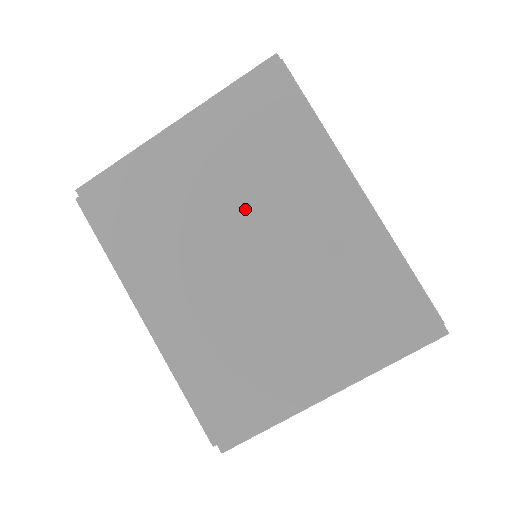
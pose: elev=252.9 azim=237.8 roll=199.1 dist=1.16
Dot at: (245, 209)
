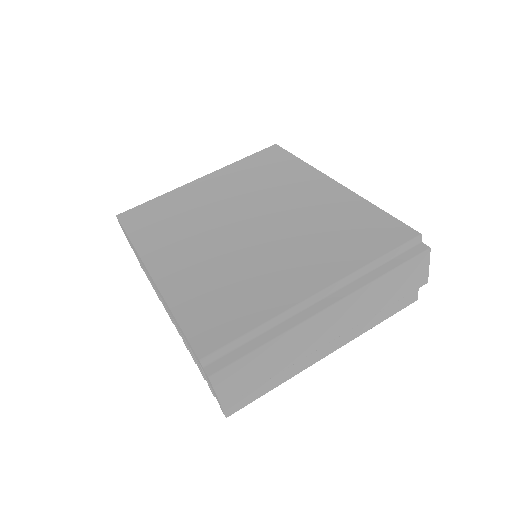
Dot at: (248, 201)
